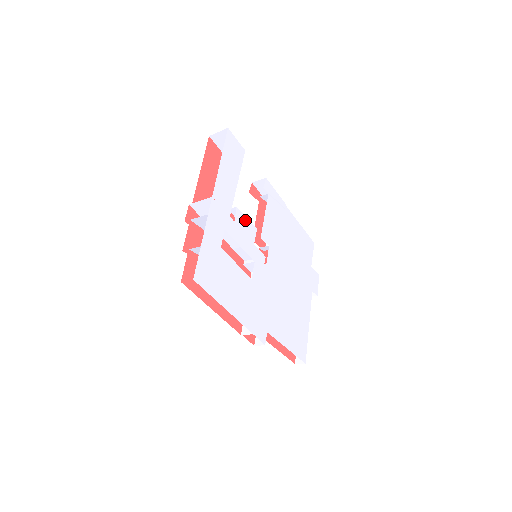
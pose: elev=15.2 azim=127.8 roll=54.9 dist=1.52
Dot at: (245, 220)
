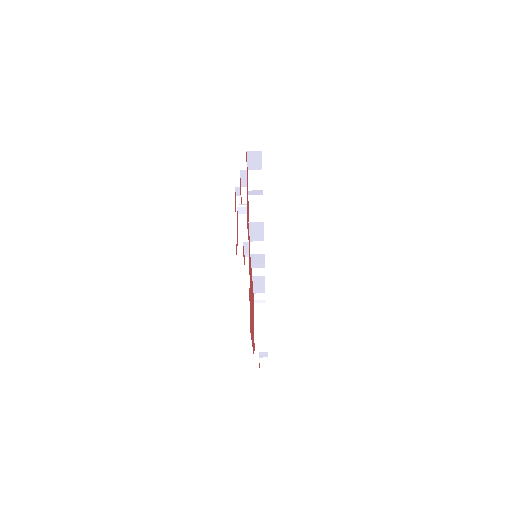
Dot at: occluded
